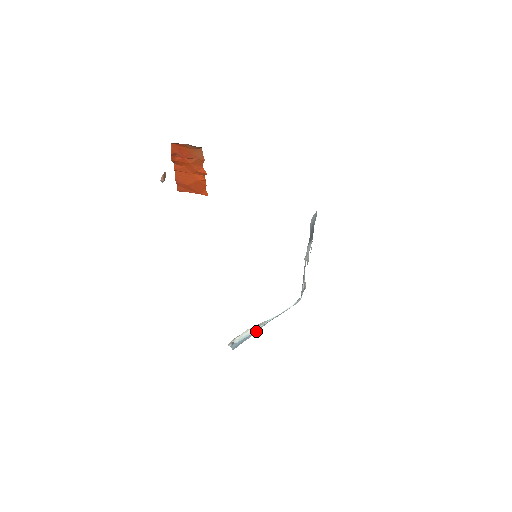
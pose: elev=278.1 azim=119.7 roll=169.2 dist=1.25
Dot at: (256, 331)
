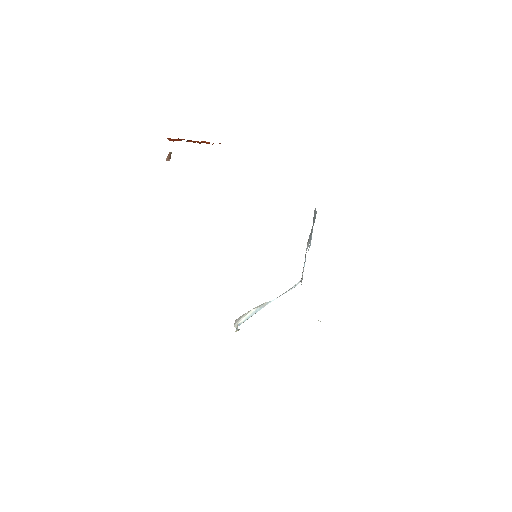
Dot at: occluded
